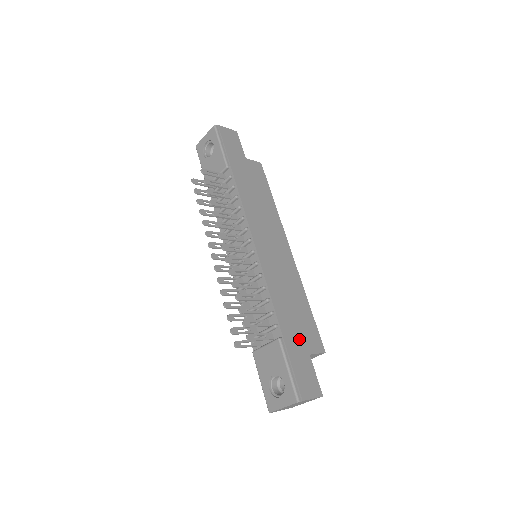
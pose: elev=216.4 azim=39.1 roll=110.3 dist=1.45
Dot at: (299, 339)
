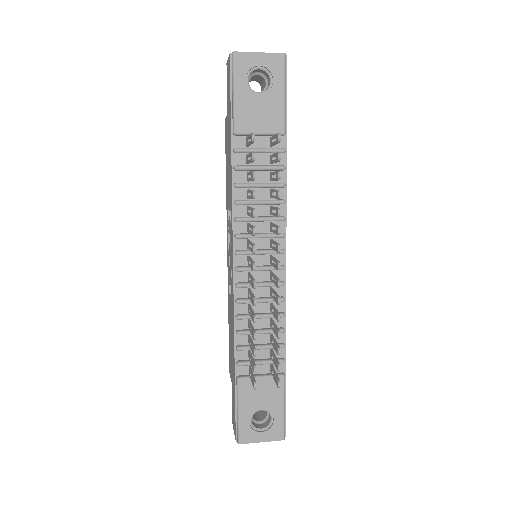
Dot at: occluded
